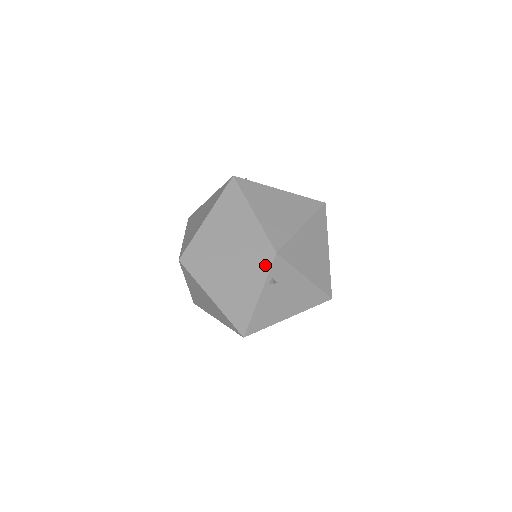
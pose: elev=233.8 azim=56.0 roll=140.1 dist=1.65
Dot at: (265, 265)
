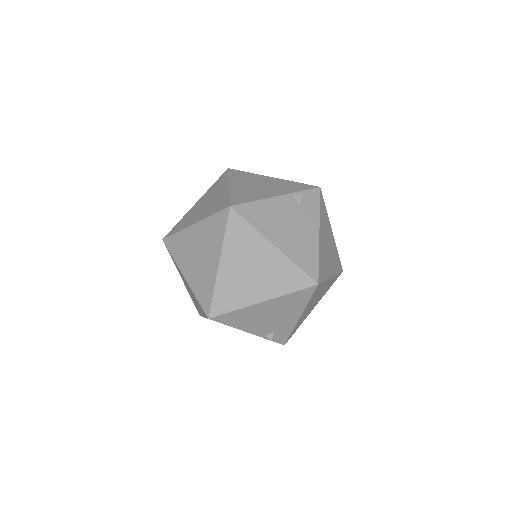
Dot at: (304, 188)
